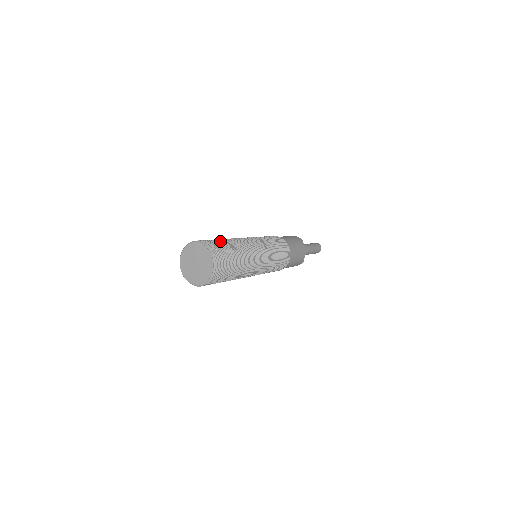
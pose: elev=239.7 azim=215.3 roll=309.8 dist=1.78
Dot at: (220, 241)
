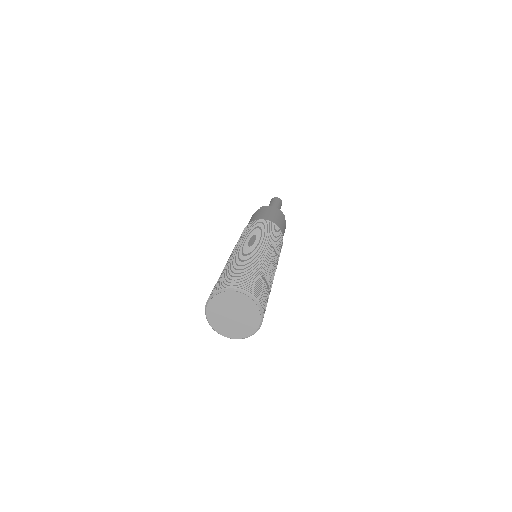
Dot at: (259, 280)
